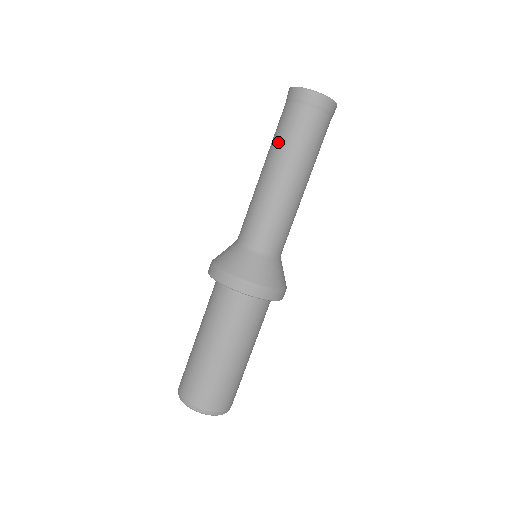
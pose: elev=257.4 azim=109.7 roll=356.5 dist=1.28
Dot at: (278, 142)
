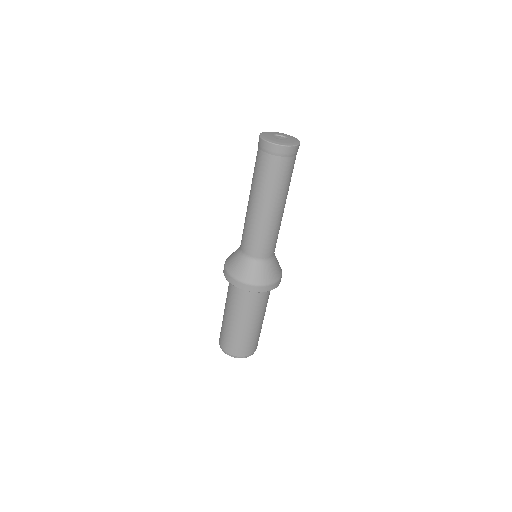
Dot at: (256, 182)
